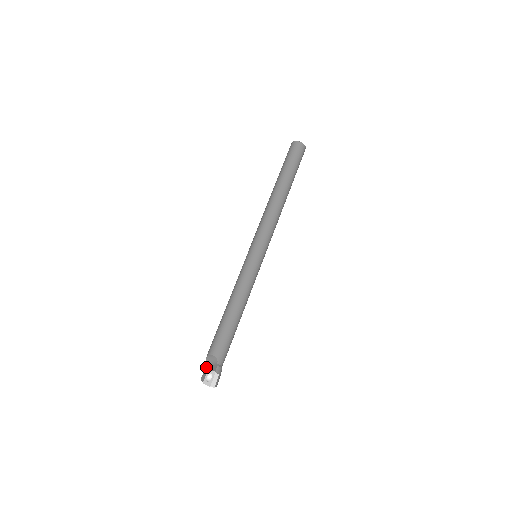
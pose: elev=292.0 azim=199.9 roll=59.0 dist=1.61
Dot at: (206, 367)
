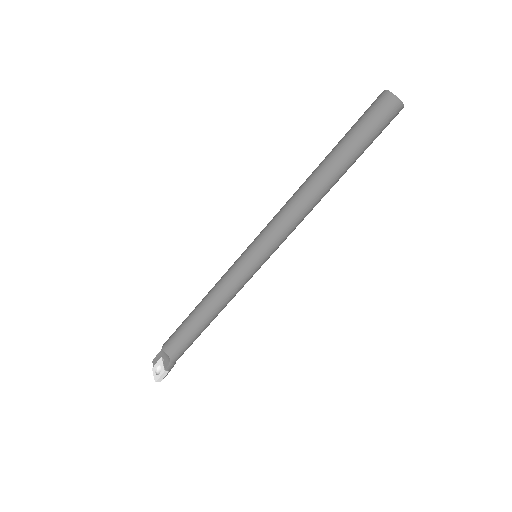
Dot at: (161, 352)
